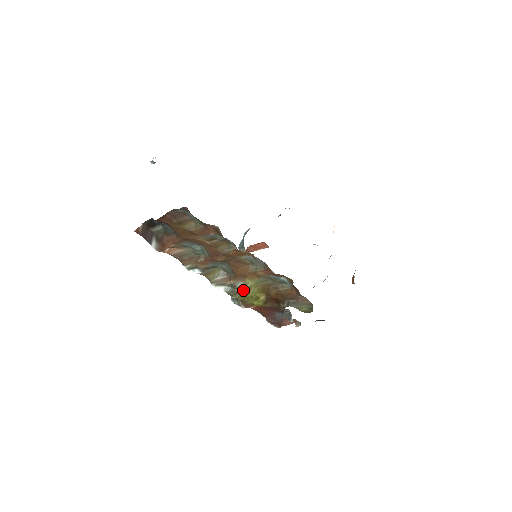
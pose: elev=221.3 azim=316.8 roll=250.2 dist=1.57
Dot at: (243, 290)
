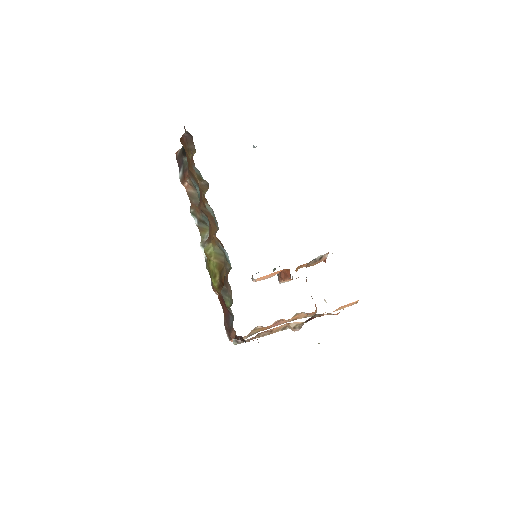
Dot at: (207, 255)
